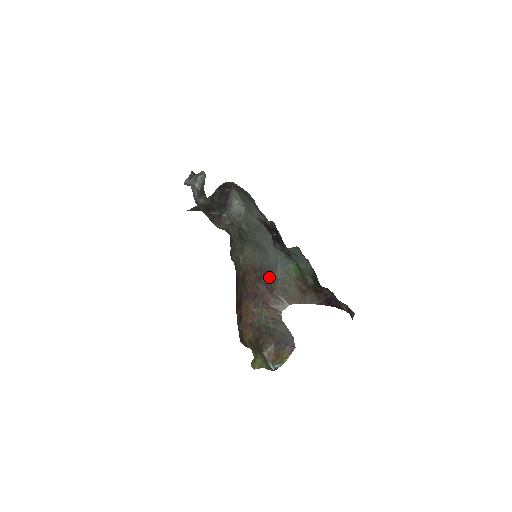
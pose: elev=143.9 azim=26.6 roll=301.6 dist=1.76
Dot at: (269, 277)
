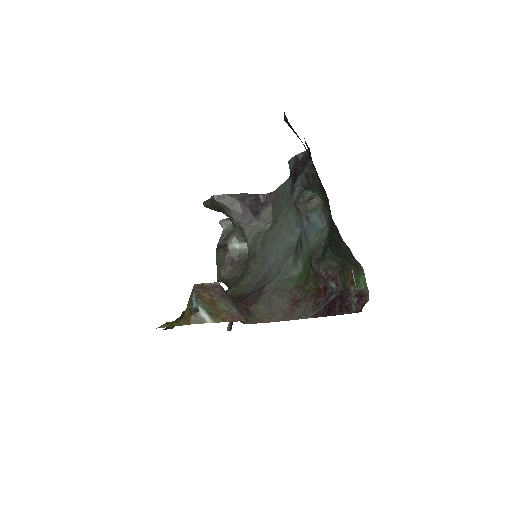
Dot at: (256, 293)
